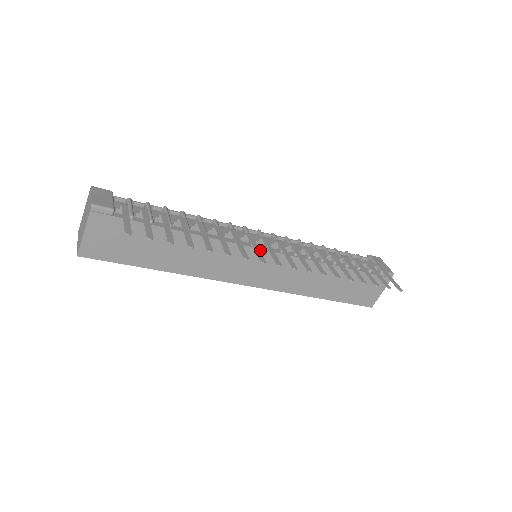
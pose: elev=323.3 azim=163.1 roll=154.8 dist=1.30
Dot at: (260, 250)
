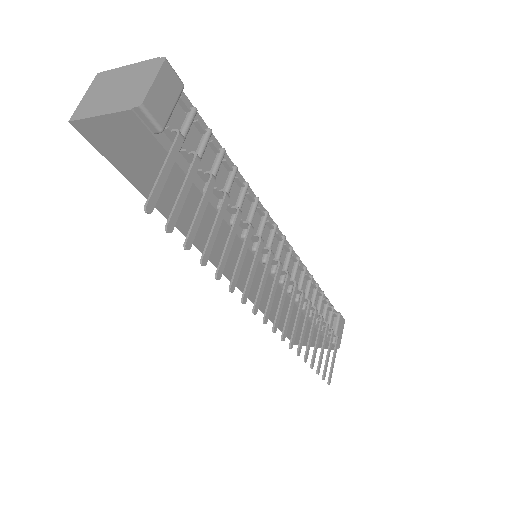
Dot at: occluded
